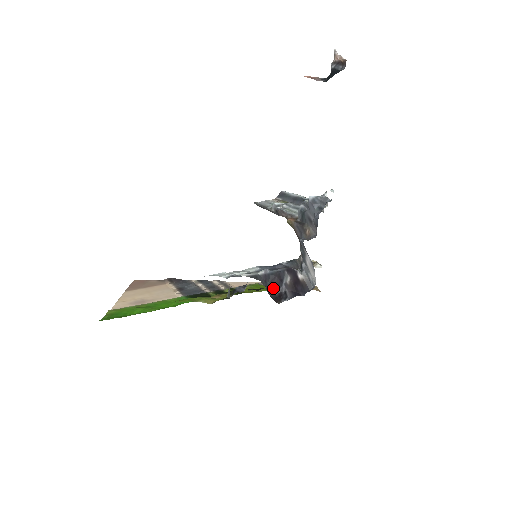
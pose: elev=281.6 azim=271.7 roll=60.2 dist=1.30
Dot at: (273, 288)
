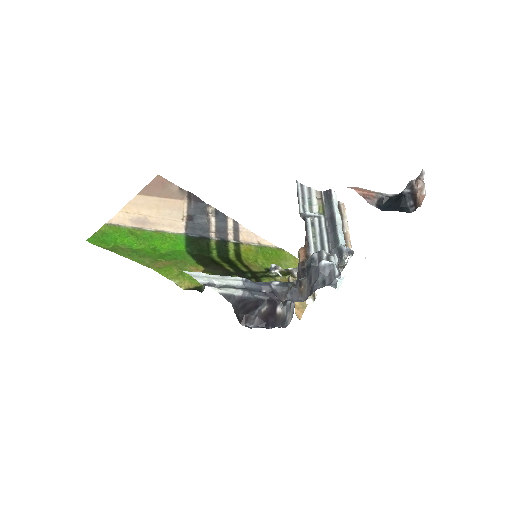
Dot at: (245, 309)
